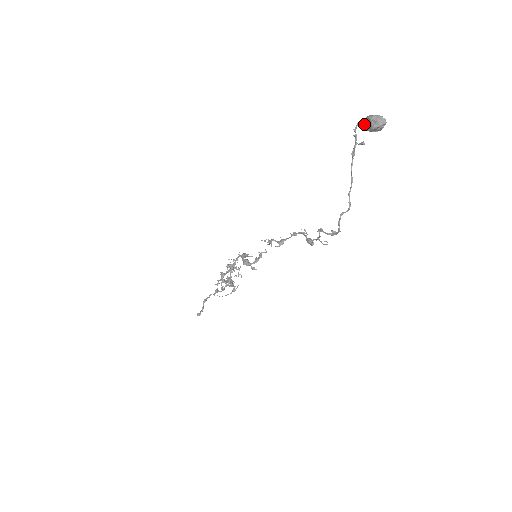
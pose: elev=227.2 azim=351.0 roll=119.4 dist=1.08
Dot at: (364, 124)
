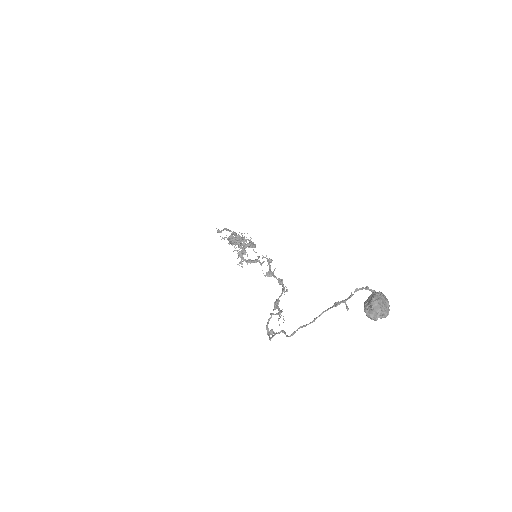
Dot at: (371, 294)
